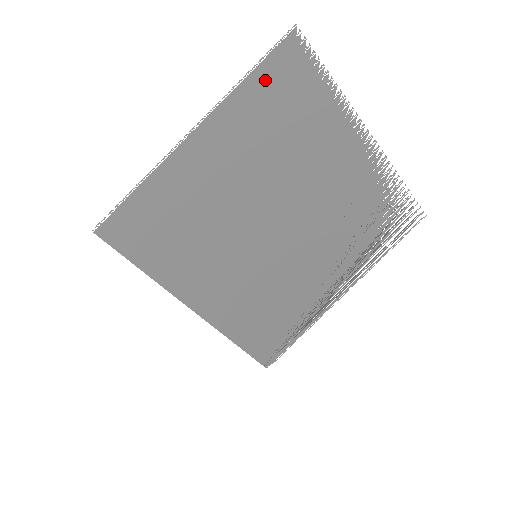
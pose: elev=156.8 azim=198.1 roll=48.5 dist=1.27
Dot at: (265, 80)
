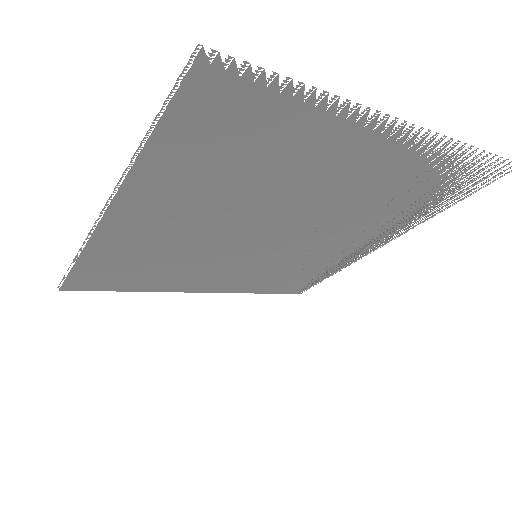
Dot at: (182, 138)
